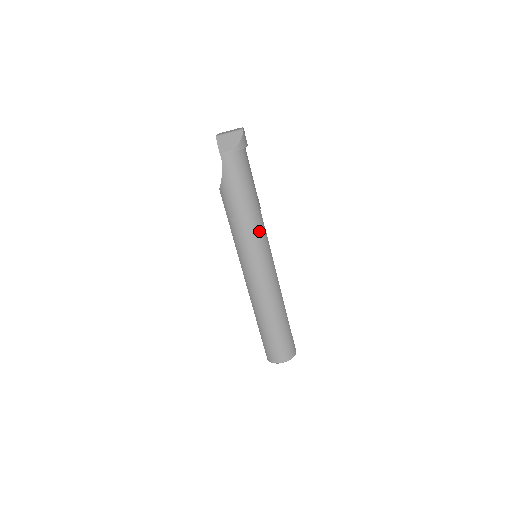
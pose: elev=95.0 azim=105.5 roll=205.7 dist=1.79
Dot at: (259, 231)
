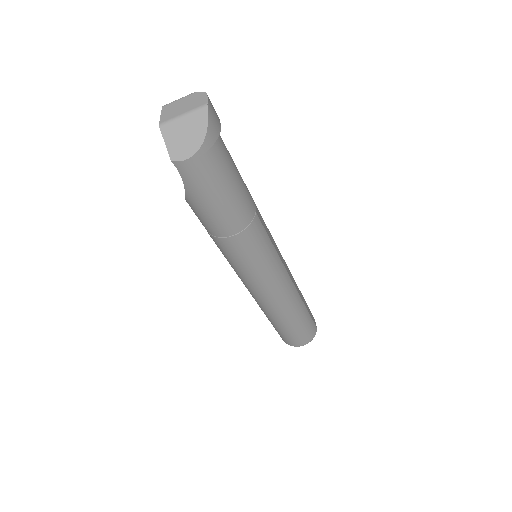
Dot at: (257, 243)
